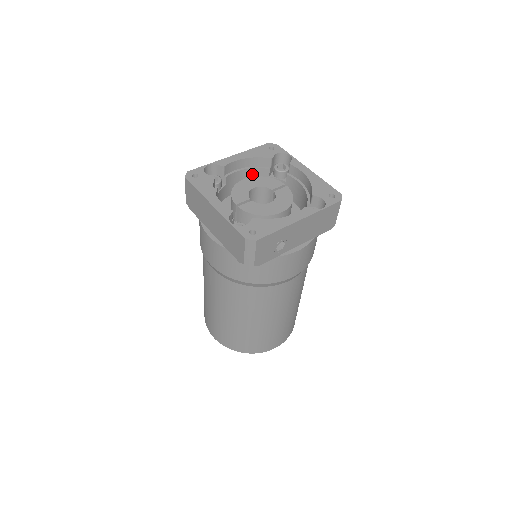
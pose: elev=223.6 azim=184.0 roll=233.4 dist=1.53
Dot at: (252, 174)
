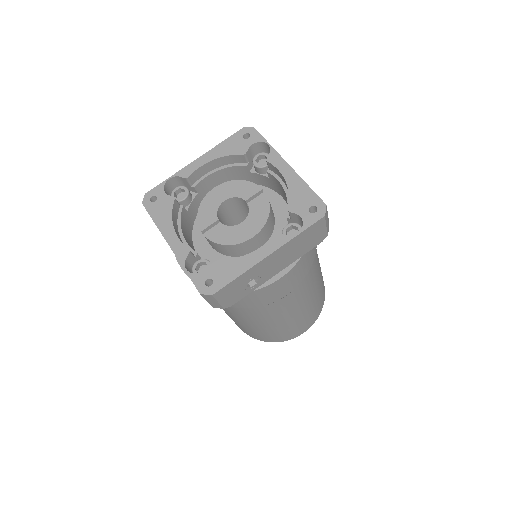
Dot at: (228, 173)
